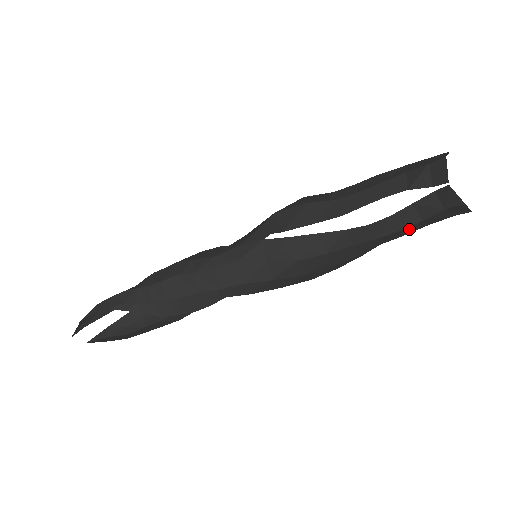
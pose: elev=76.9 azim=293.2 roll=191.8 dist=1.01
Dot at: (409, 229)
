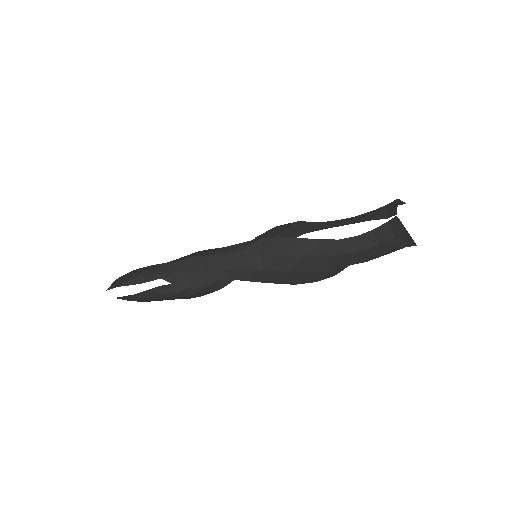
Dot at: (370, 253)
